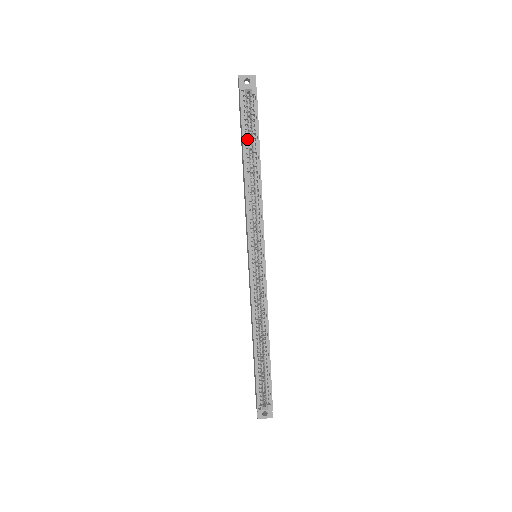
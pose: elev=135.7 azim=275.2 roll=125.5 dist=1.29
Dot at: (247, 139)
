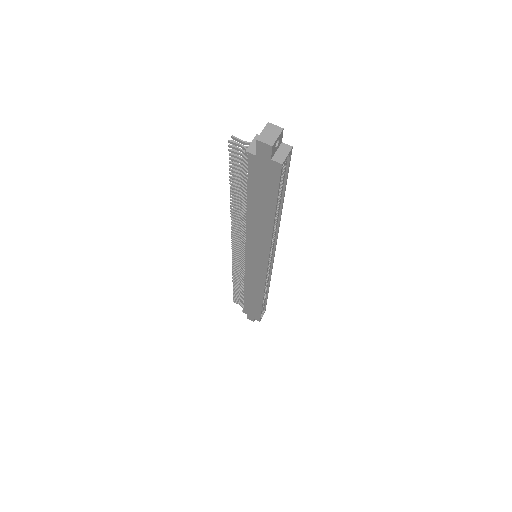
Dot at: occluded
